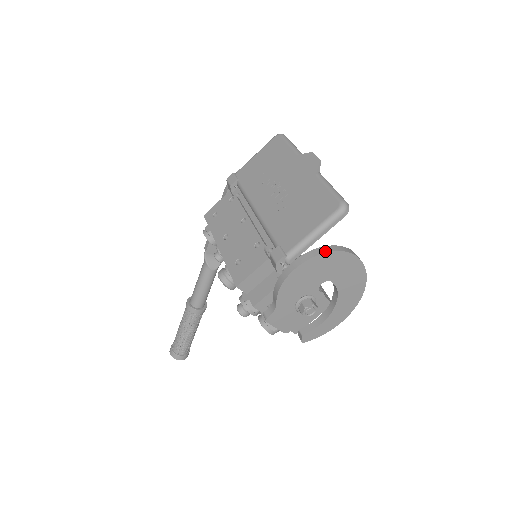
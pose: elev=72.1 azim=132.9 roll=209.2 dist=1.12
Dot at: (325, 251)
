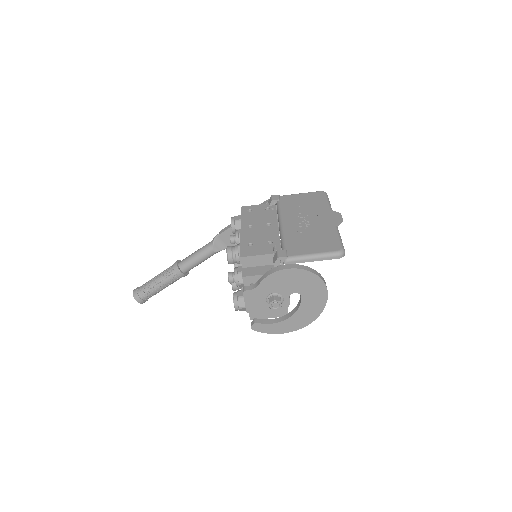
Dot at: (313, 271)
